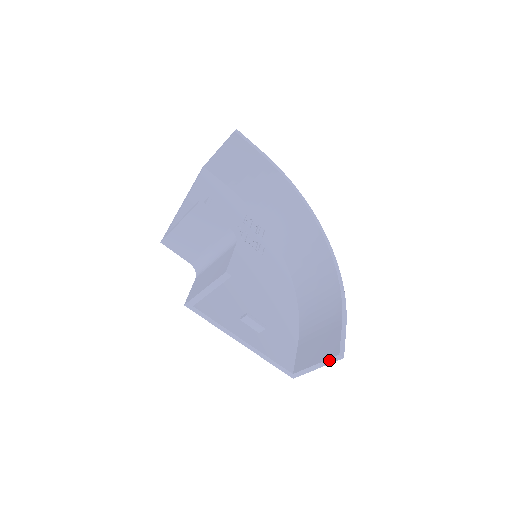
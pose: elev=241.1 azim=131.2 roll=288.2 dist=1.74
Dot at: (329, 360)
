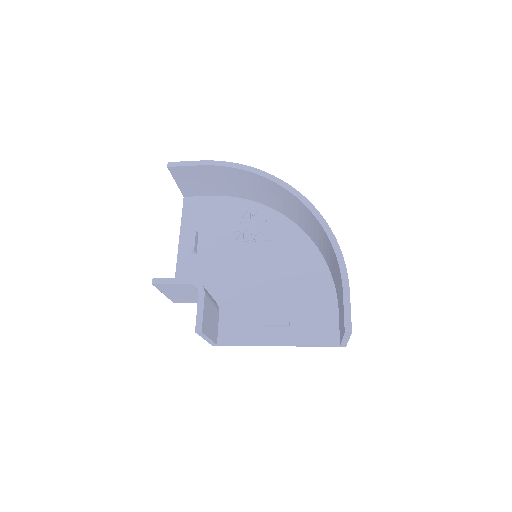
Dot at: (345, 336)
